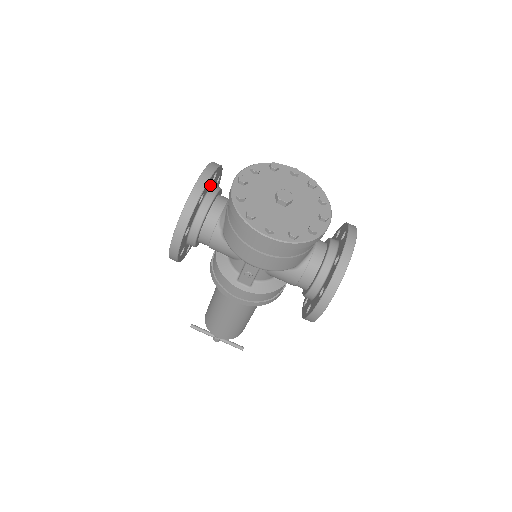
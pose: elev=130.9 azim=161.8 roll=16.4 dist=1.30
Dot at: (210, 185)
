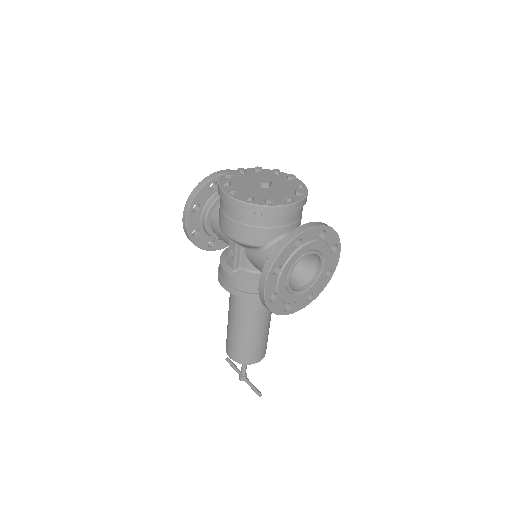
Dot at: occluded
